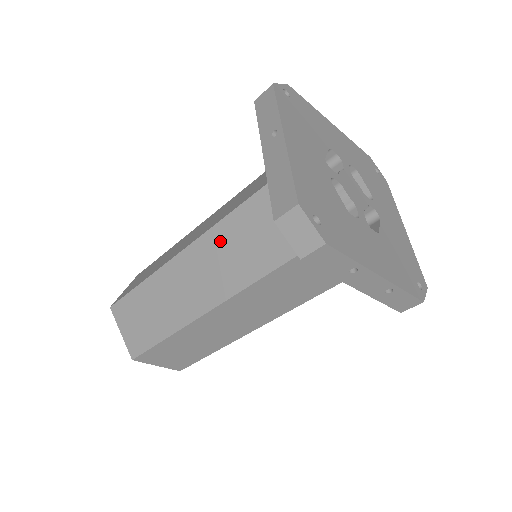
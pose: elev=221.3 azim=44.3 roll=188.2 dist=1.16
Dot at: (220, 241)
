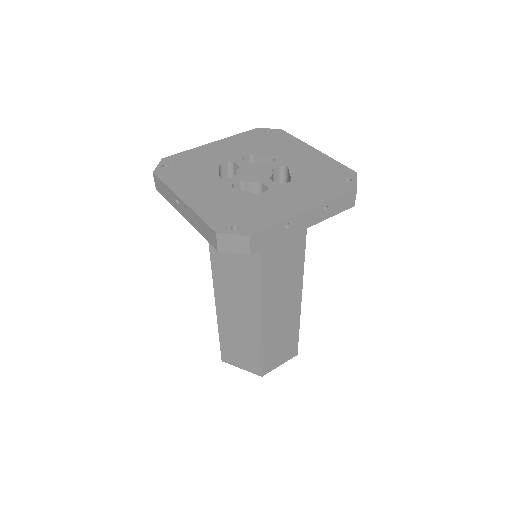
Dot at: (223, 275)
